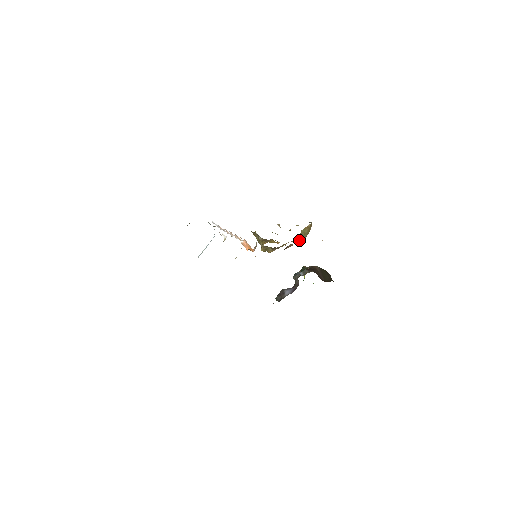
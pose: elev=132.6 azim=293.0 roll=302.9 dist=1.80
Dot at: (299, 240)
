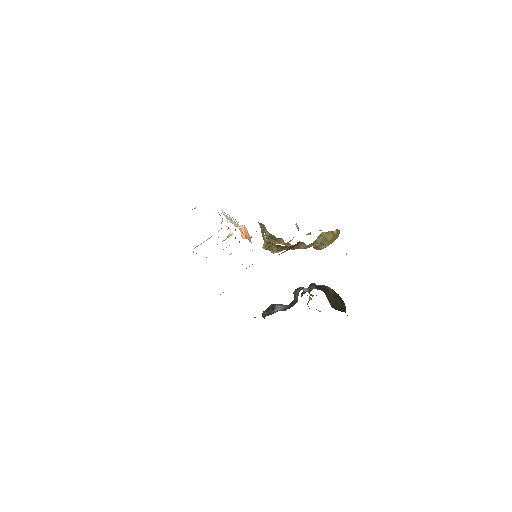
Dot at: (316, 247)
